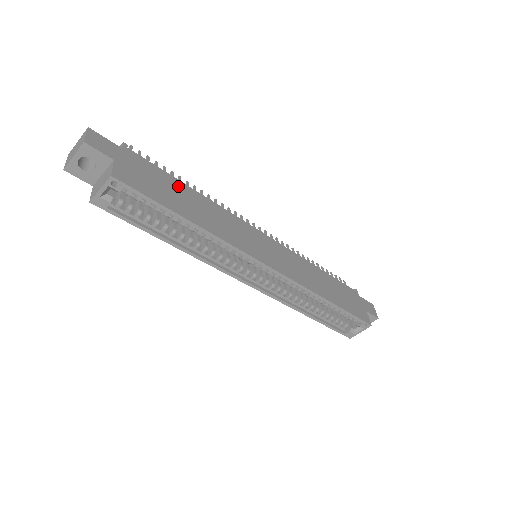
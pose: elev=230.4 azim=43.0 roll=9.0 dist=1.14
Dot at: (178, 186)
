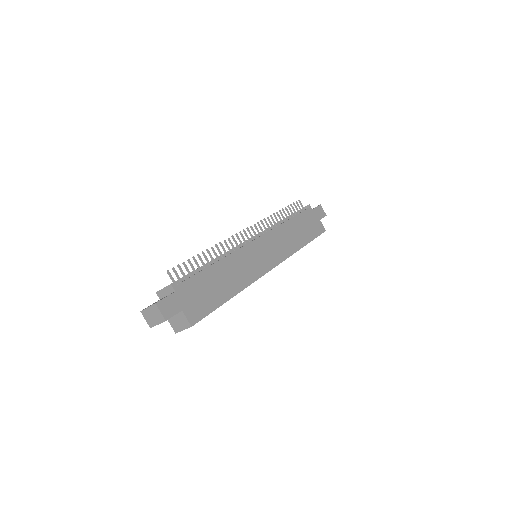
Dot at: (209, 275)
